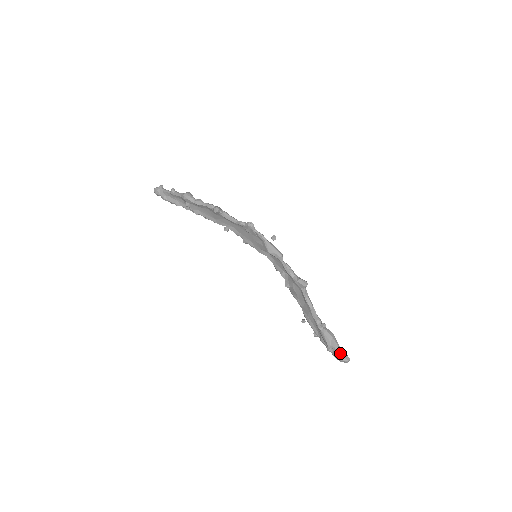
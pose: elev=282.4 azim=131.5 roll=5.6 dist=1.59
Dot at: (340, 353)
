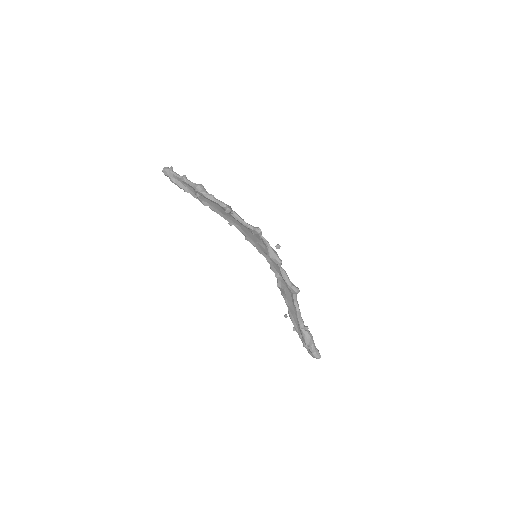
Dot at: (315, 351)
